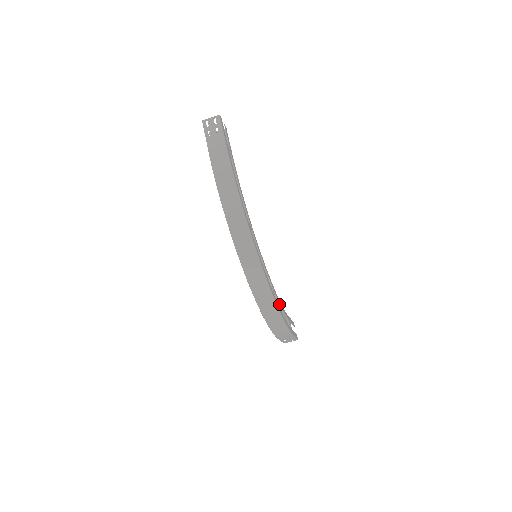
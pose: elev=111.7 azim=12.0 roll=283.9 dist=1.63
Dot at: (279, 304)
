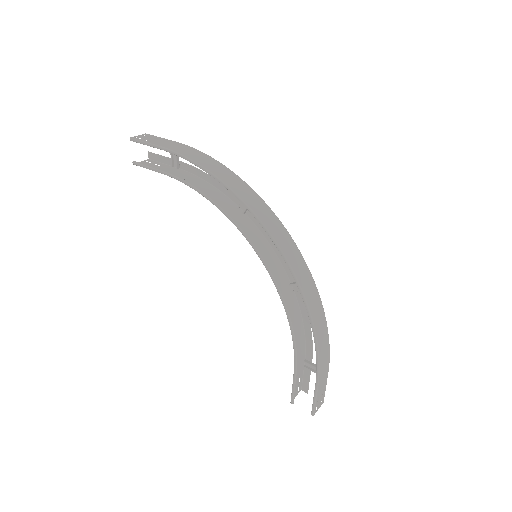
Dot at: (301, 321)
